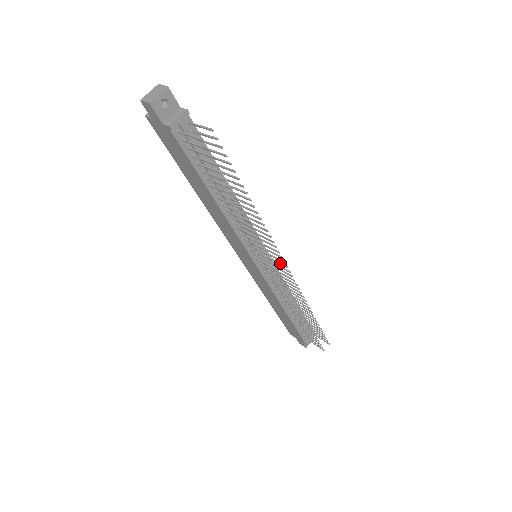
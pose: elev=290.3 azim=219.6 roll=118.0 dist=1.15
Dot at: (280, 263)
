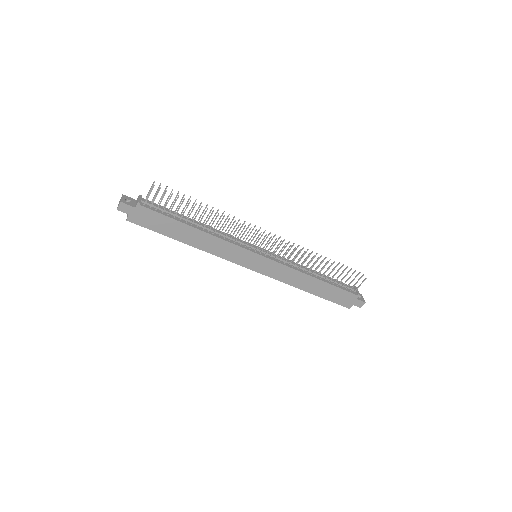
Dot at: (266, 237)
